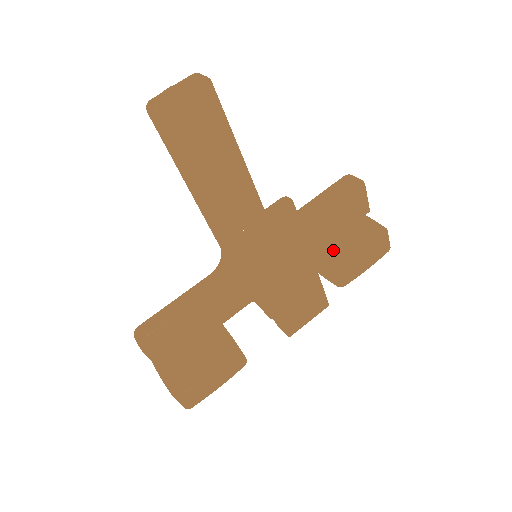
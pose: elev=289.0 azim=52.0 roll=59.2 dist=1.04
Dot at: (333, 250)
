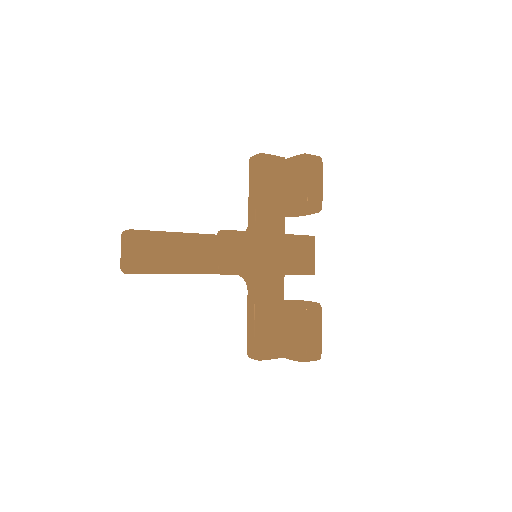
Dot at: (294, 198)
